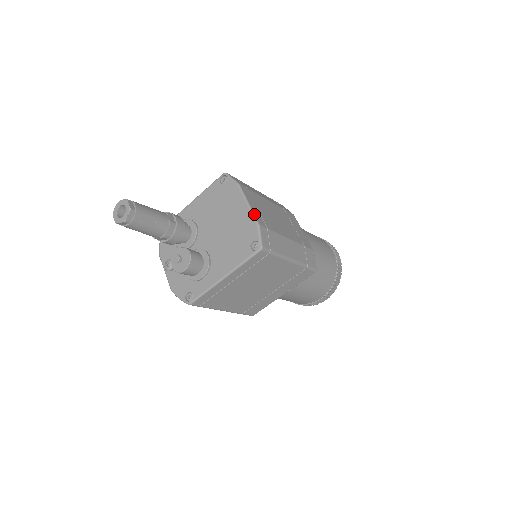
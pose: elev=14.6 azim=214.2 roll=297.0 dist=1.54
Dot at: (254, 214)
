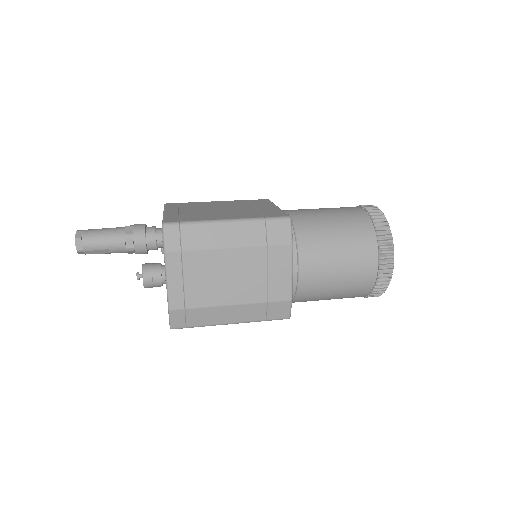
Dot at: (168, 296)
